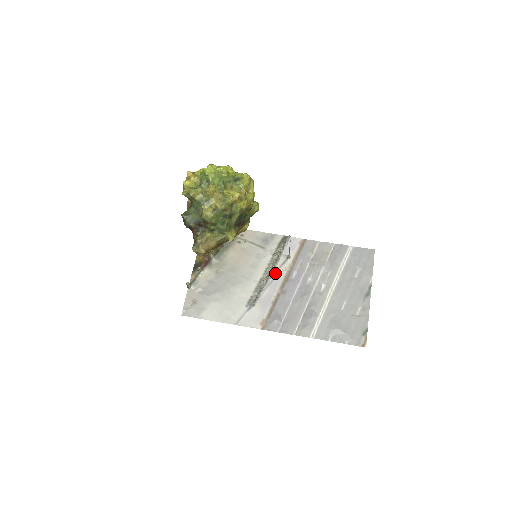
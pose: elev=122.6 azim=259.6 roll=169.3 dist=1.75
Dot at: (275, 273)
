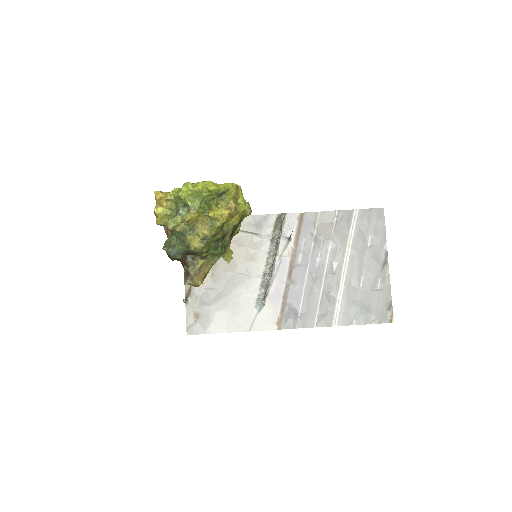
Dot at: (278, 262)
